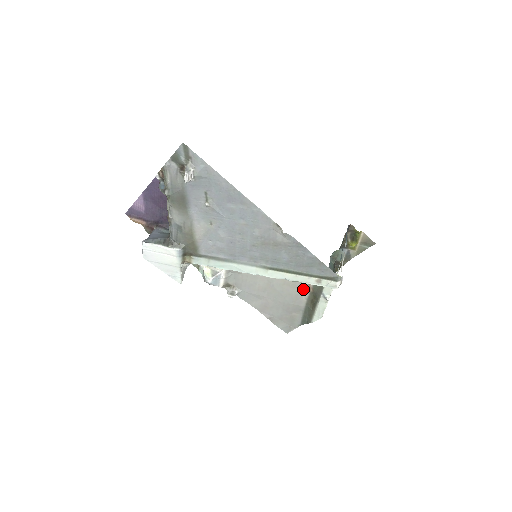
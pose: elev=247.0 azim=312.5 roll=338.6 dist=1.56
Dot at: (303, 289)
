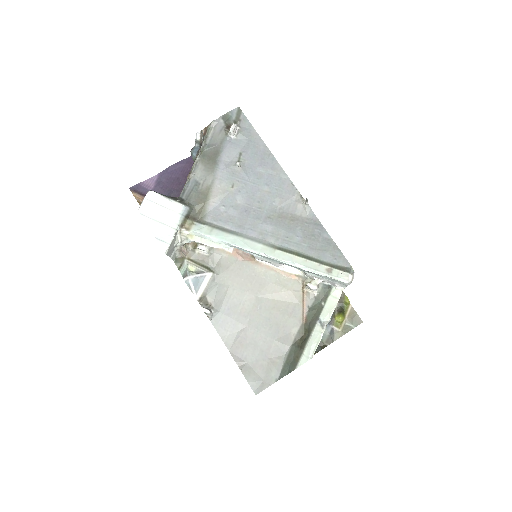
Dot at: (294, 318)
